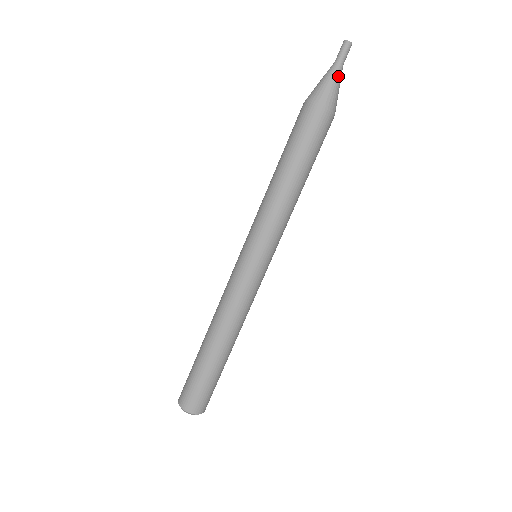
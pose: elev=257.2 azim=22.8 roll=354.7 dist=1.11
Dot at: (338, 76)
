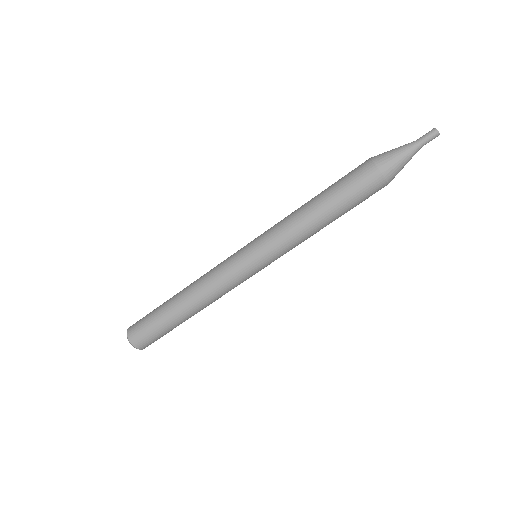
Dot at: (411, 154)
